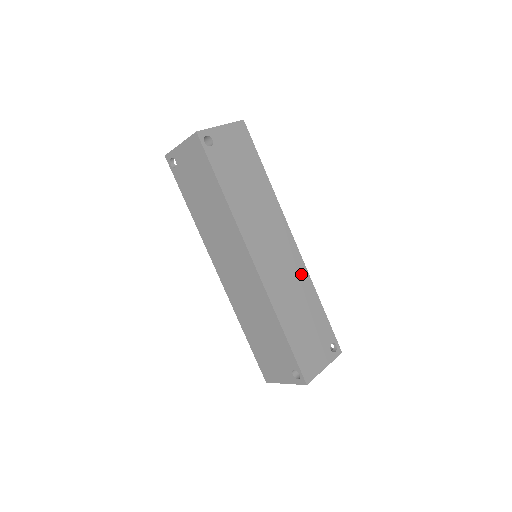
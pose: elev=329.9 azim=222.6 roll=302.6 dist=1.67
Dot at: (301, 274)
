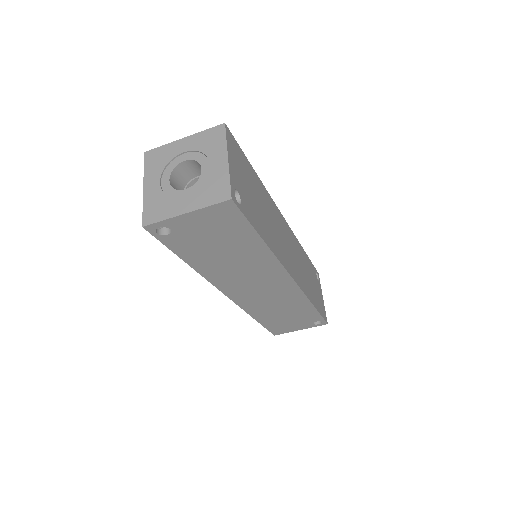
Dot at: (296, 245)
